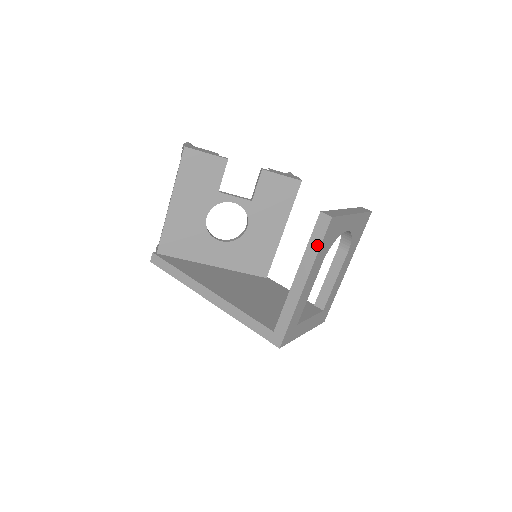
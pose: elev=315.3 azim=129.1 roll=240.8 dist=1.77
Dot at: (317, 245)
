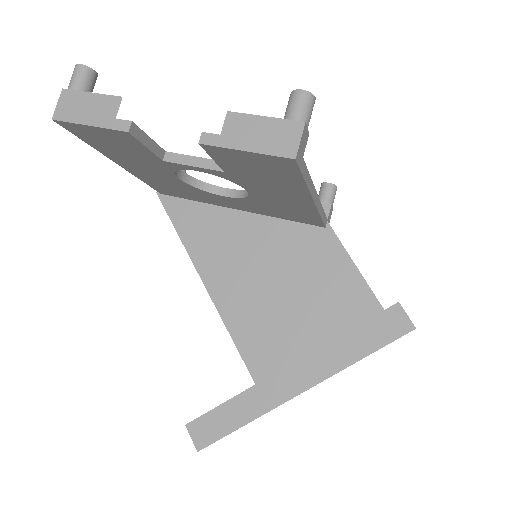
Dot at: occluded
